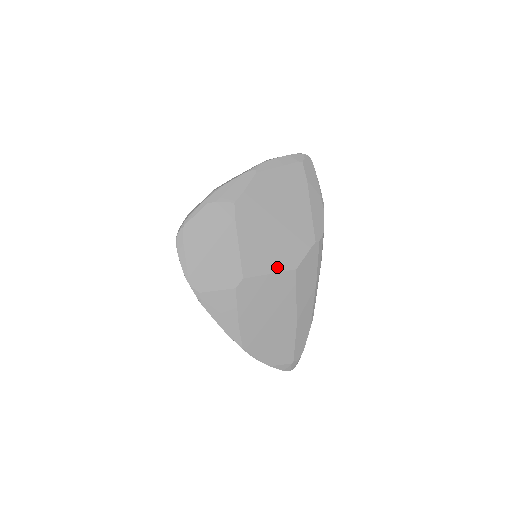
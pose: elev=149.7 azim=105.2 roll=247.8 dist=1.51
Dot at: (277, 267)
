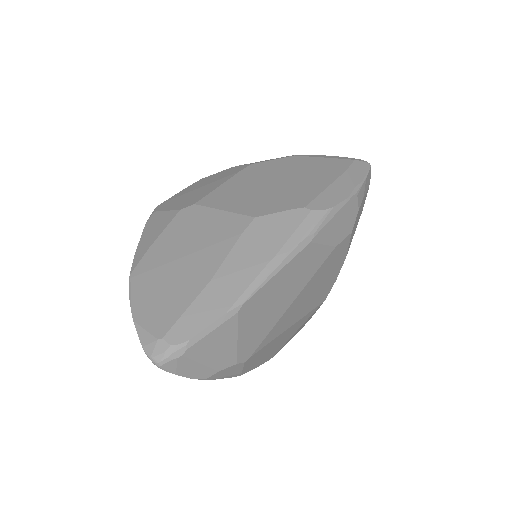
Dot at: (237, 209)
